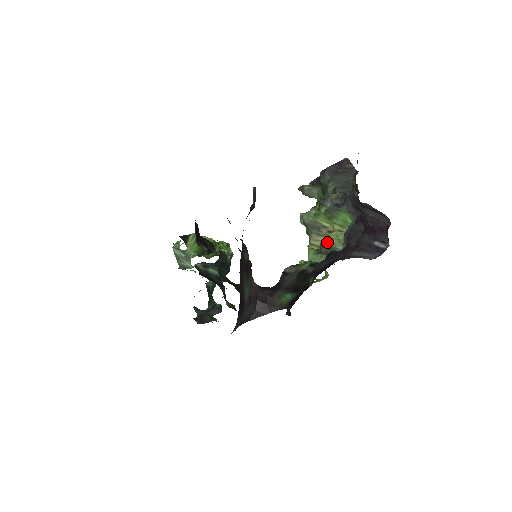
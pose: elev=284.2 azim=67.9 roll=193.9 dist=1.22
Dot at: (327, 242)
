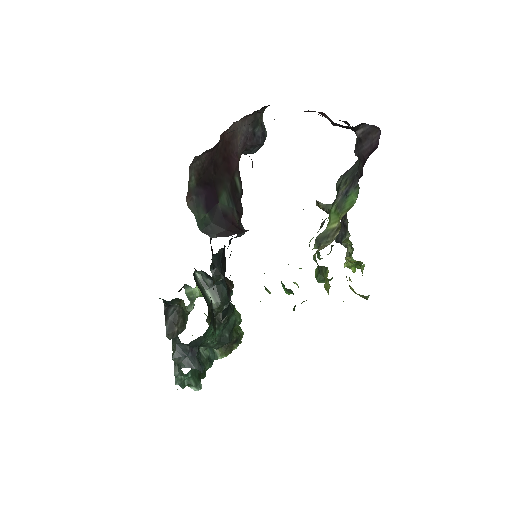
Dot at: occluded
